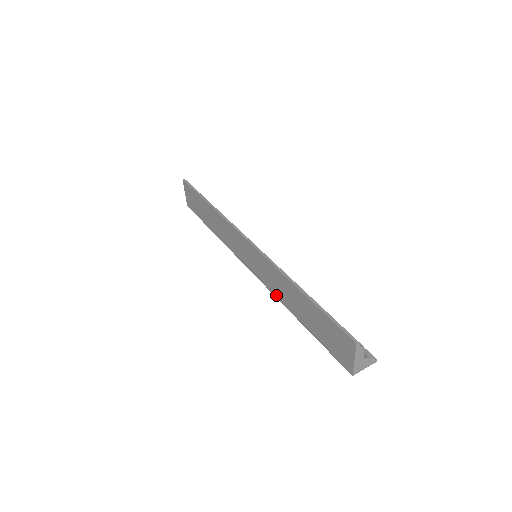
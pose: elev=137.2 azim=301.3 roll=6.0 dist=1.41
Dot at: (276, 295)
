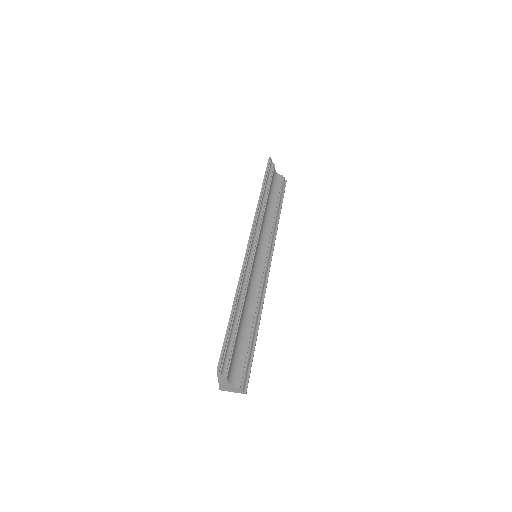
Dot at: occluded
